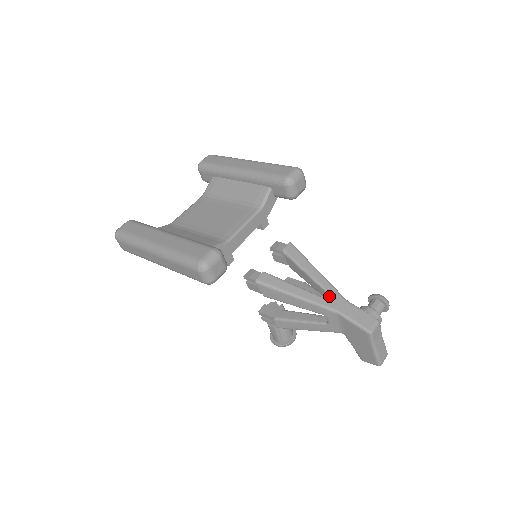
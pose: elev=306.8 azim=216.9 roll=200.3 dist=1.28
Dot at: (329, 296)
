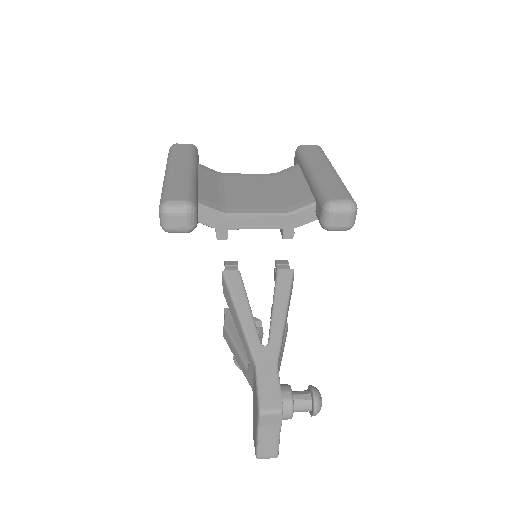
Dot at: (267, 344)
